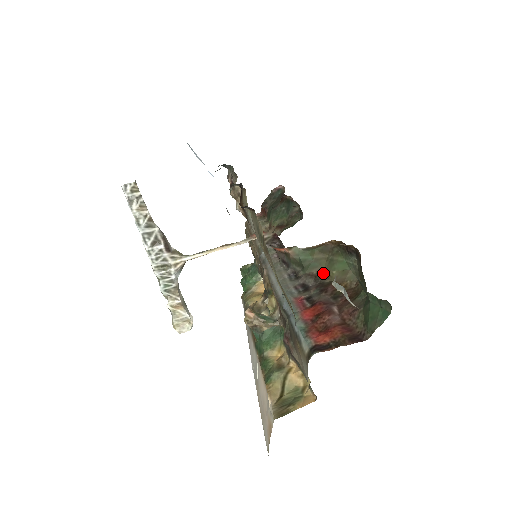
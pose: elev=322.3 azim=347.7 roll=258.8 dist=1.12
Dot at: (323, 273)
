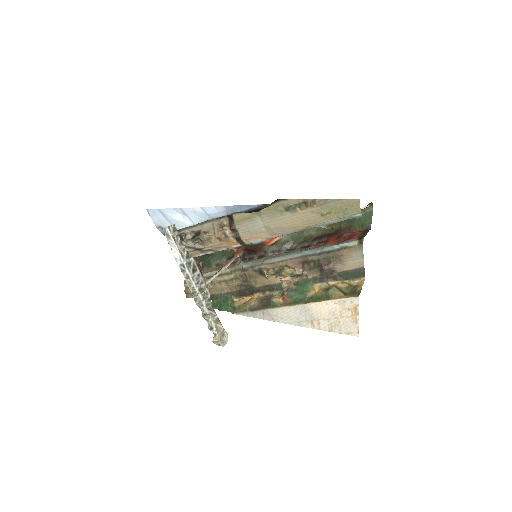
Dot at: (307, 238)
